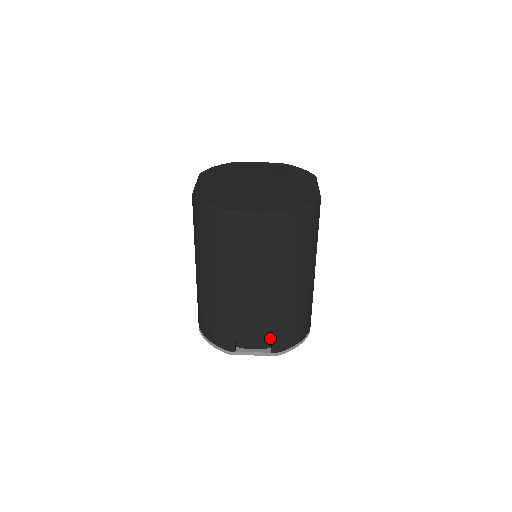
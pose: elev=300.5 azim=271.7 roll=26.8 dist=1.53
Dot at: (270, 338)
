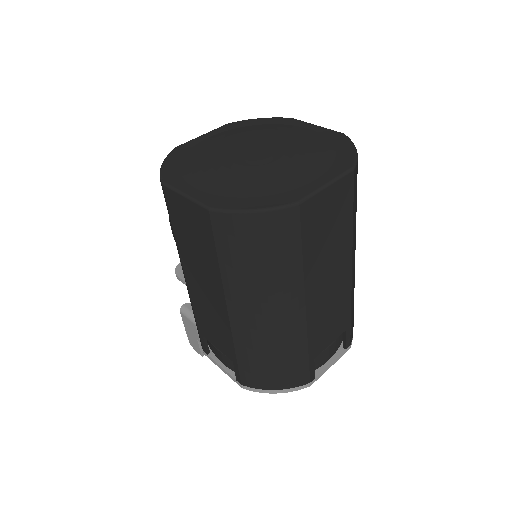
Dot at: (342, 334)
